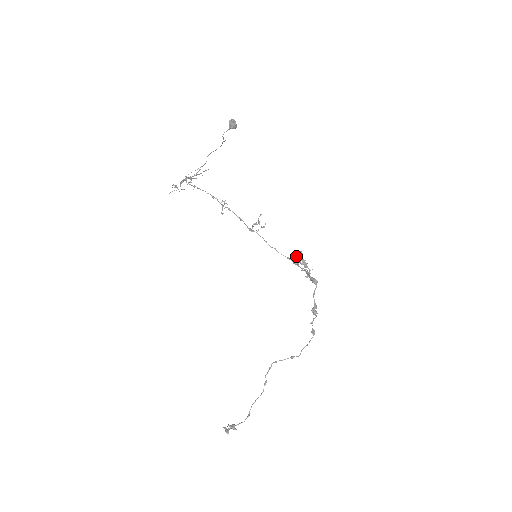
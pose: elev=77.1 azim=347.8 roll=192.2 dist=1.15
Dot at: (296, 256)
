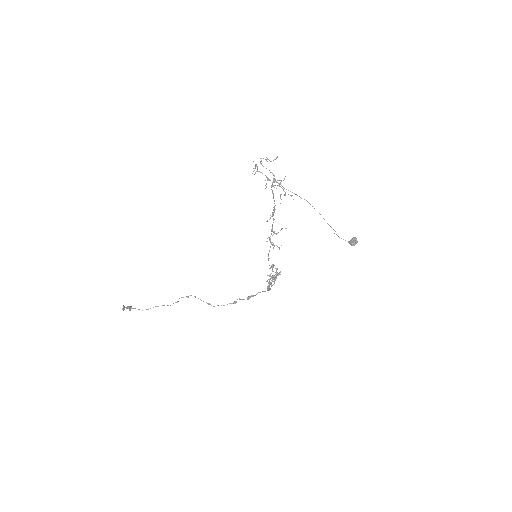
Dot at: (273, 266)
